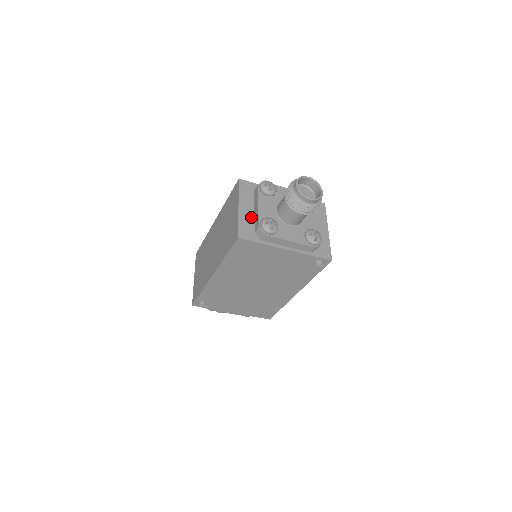
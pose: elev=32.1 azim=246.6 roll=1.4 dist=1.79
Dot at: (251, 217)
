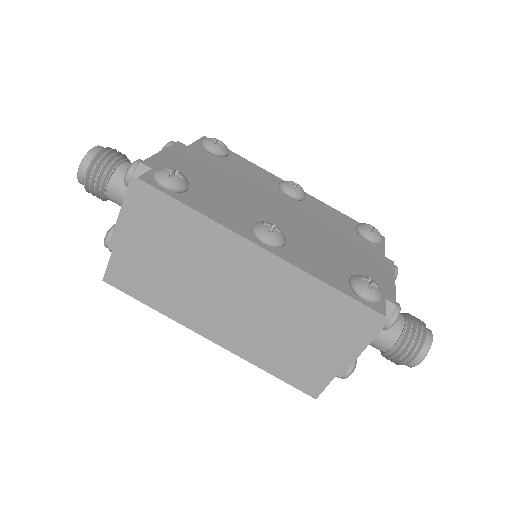
Dot at: occluded
